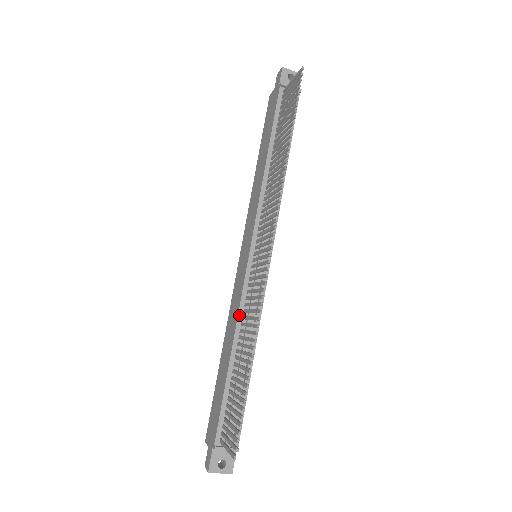
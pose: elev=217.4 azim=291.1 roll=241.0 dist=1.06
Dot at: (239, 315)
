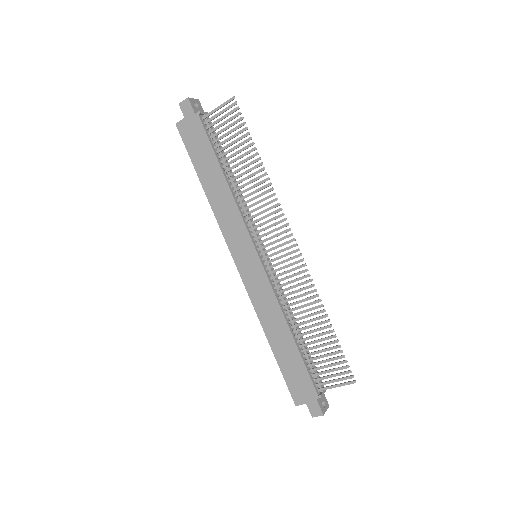
Dot at: (279, 302)
